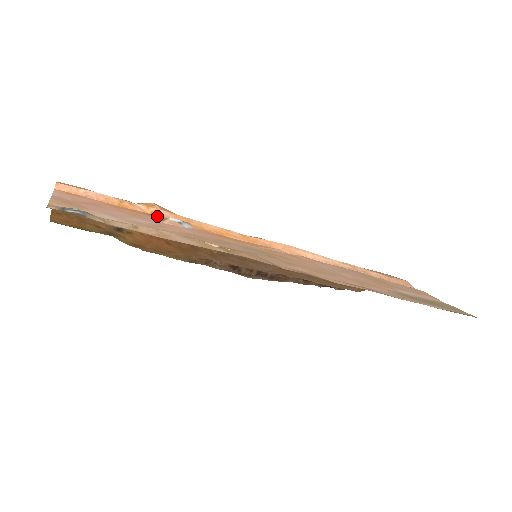
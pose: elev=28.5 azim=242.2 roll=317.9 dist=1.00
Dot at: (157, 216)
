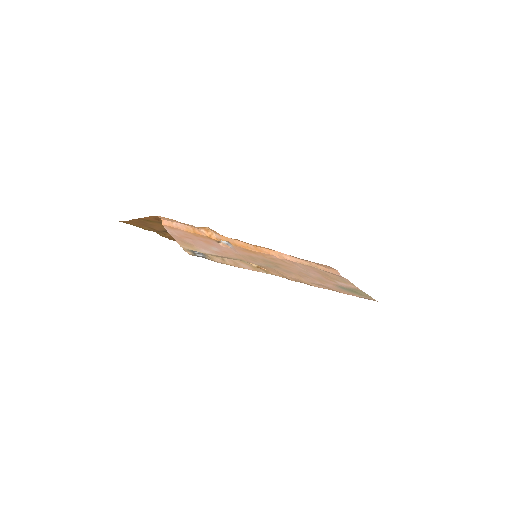
Dot at: (213, 239)
